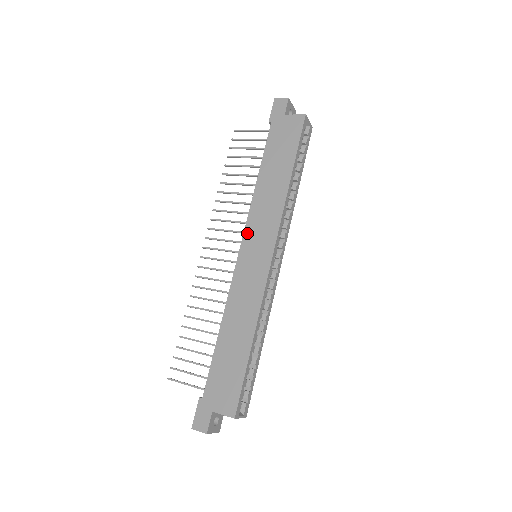
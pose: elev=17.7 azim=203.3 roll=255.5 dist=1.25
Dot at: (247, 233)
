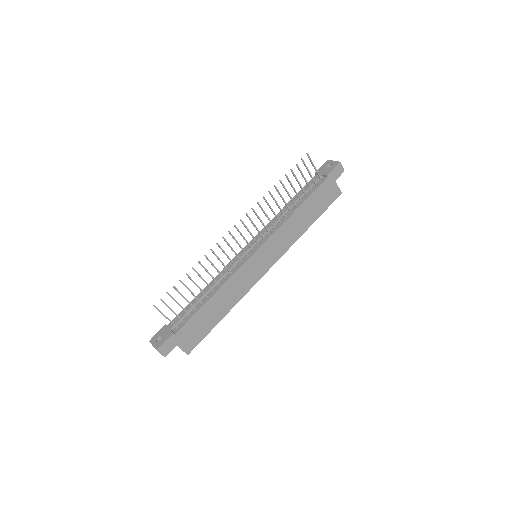
Dot at: (267, 243)
